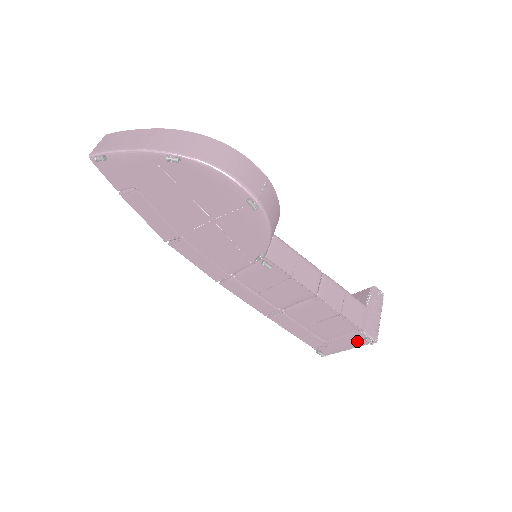
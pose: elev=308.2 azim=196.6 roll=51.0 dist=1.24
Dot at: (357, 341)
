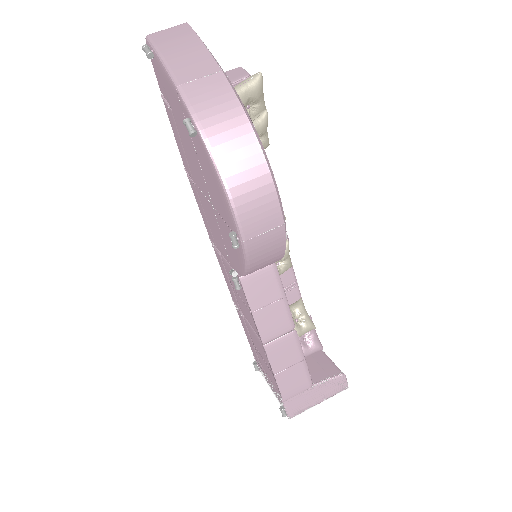
Dot at: occluded
